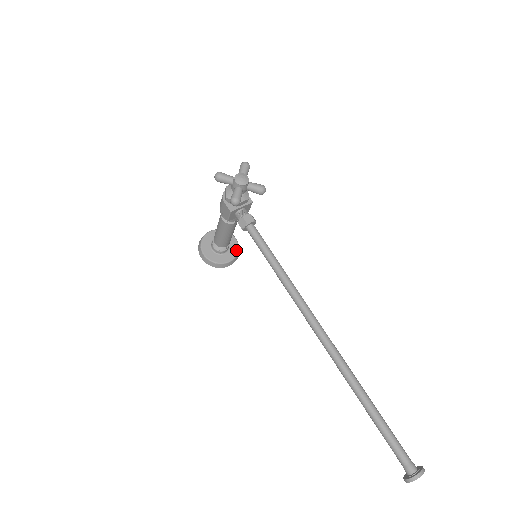
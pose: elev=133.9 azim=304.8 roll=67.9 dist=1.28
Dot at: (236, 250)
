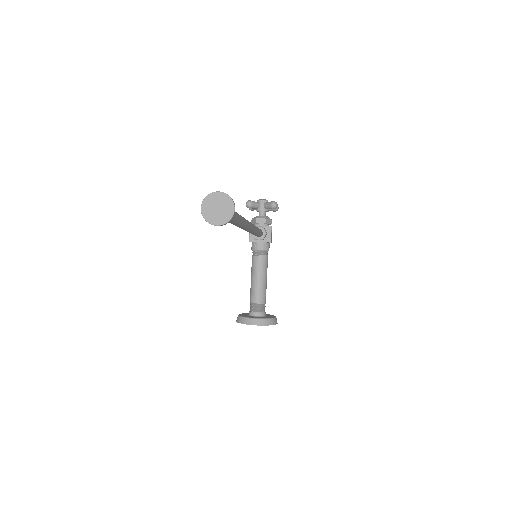
Dot at: (268, 318)
